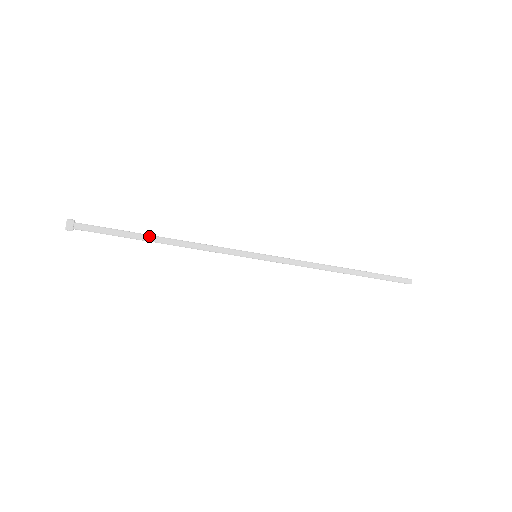
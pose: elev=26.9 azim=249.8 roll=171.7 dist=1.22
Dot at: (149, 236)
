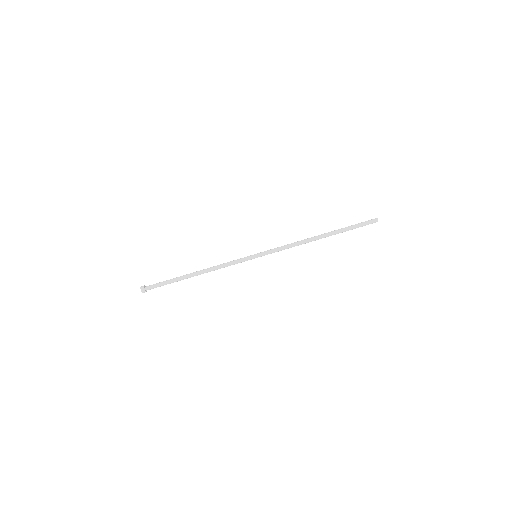
Dot at: (187, 274)
